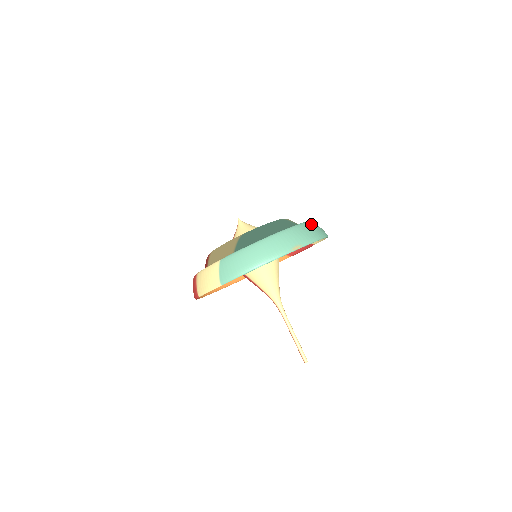
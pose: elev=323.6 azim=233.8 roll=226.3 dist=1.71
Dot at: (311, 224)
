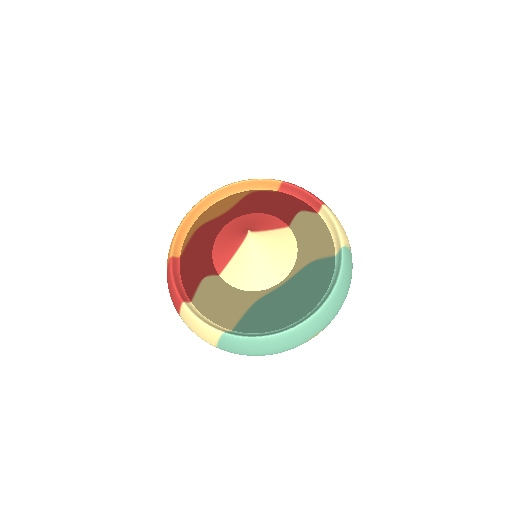
Dot at: (343, 282)
